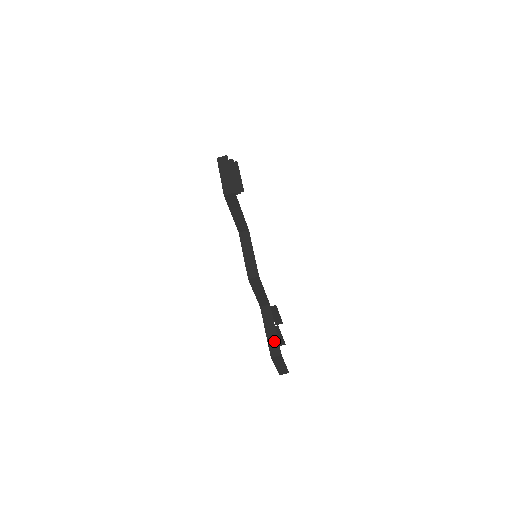
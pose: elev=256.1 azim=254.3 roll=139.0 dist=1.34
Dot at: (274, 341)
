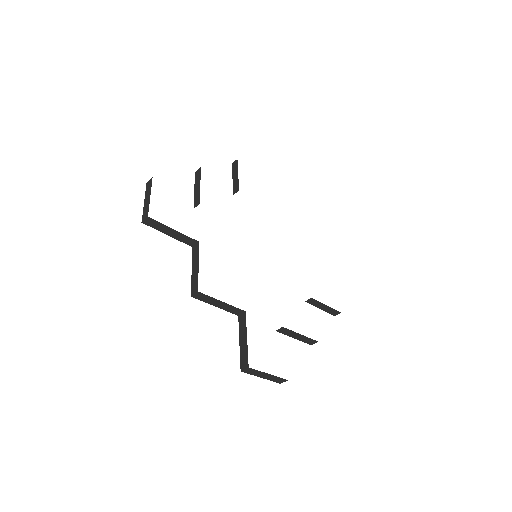
Dot at: (244, 352)
